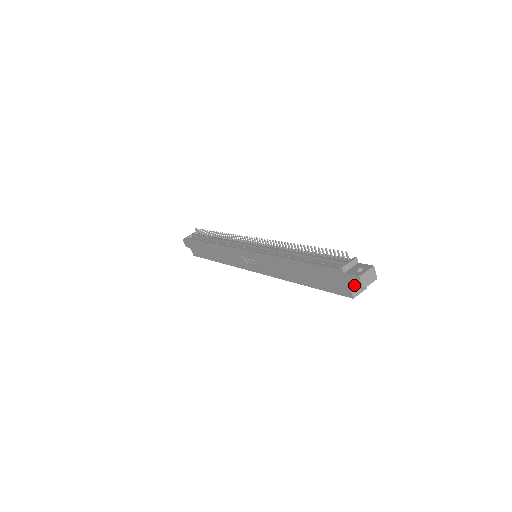
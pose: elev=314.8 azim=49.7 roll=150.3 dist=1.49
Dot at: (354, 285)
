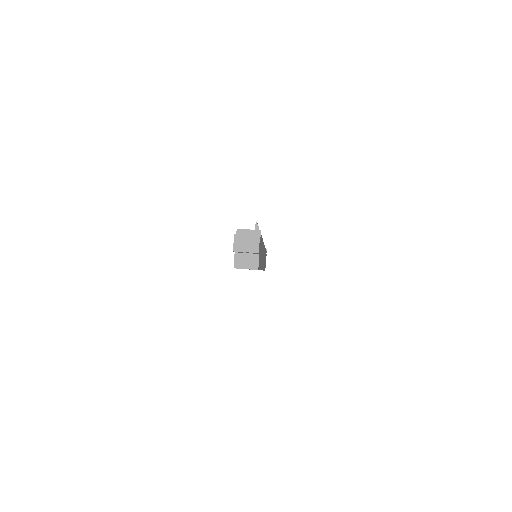
Dot at: occluded
